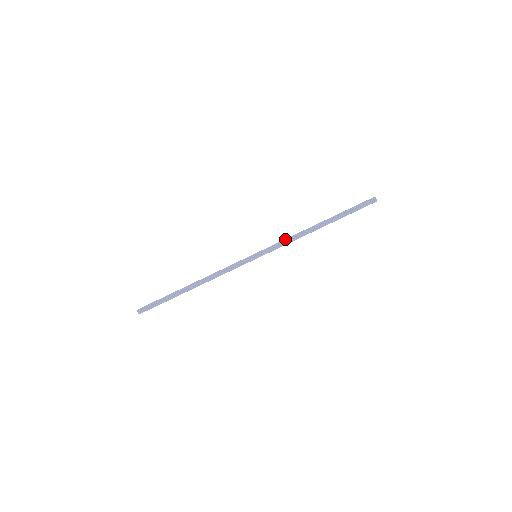
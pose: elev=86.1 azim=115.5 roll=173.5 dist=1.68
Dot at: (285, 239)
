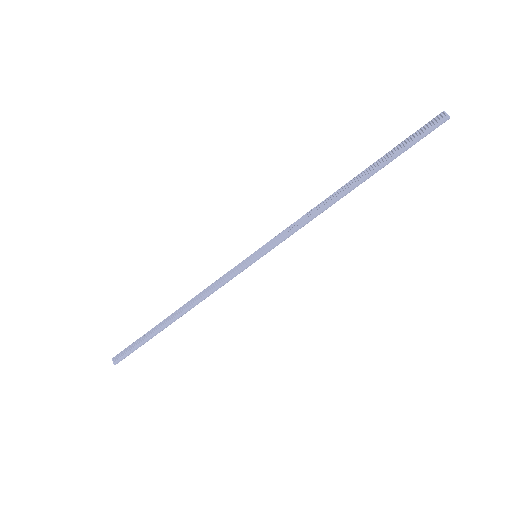
Dot at: occluded
